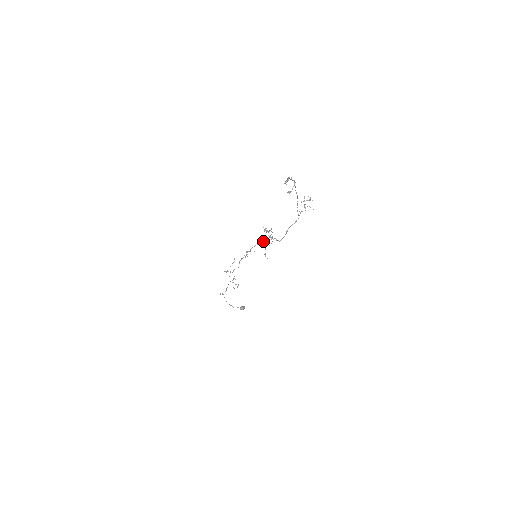
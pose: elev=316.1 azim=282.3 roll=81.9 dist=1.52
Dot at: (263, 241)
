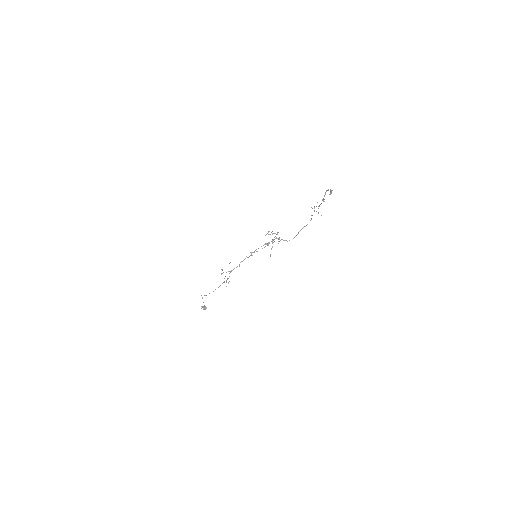
Dot at: (268, 242)
